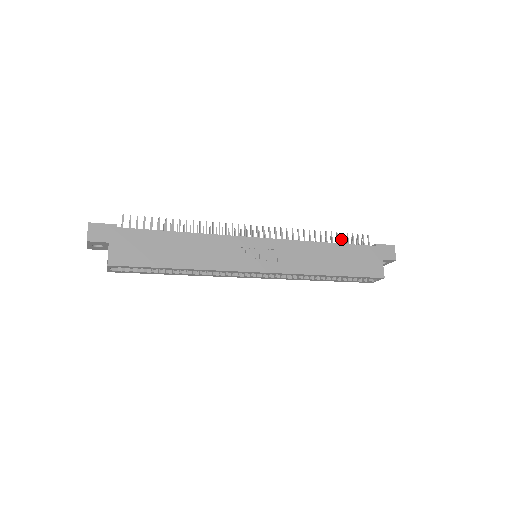
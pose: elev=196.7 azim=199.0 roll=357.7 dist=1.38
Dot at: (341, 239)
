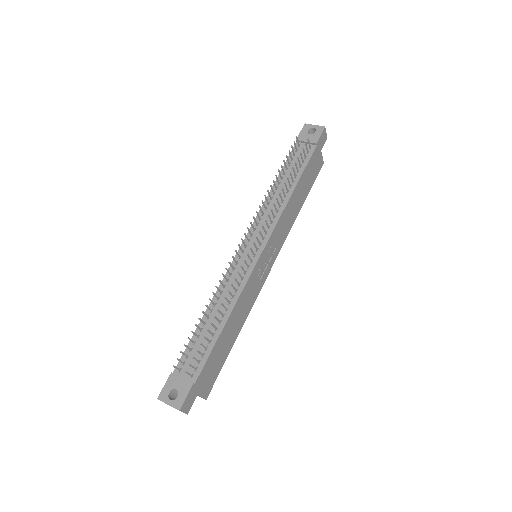
Dot at: (287, 158)
